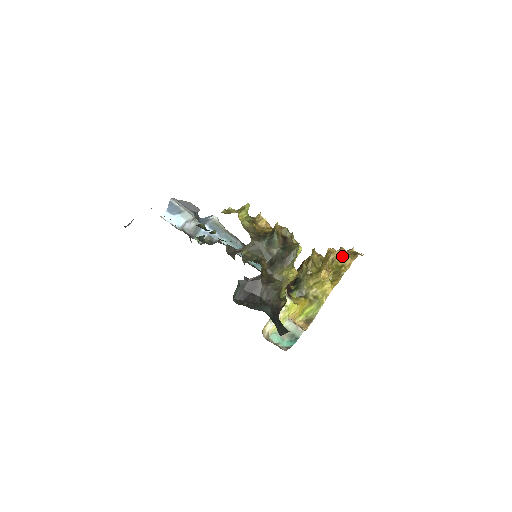
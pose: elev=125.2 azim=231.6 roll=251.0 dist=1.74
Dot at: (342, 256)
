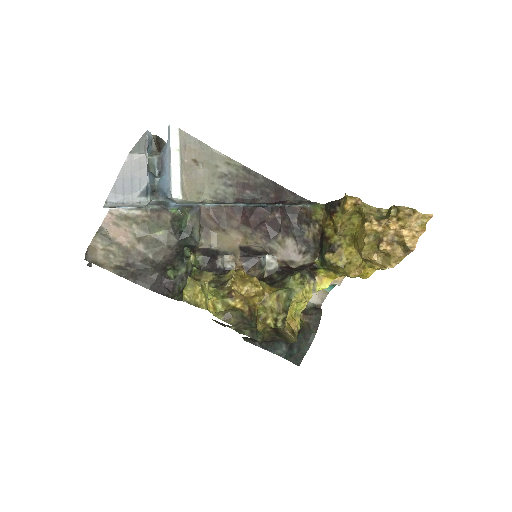
Dot at: (382, 253)
